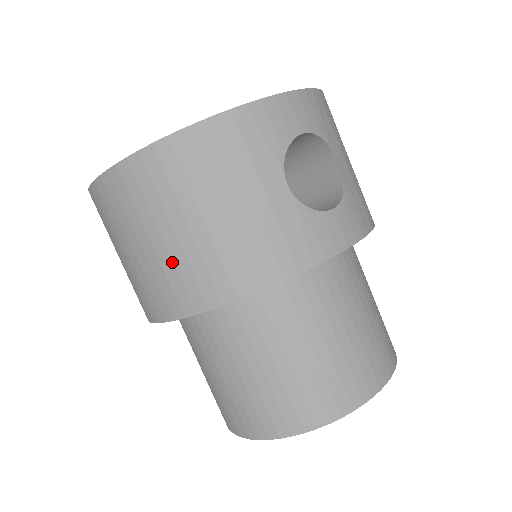
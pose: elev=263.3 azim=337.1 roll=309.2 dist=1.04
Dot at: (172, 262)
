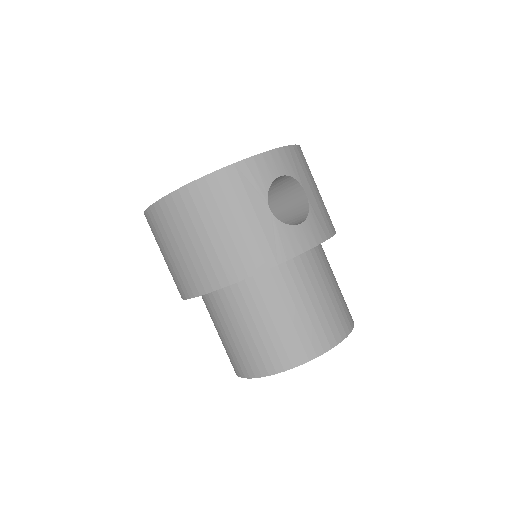
Dot at: (198, 258)
